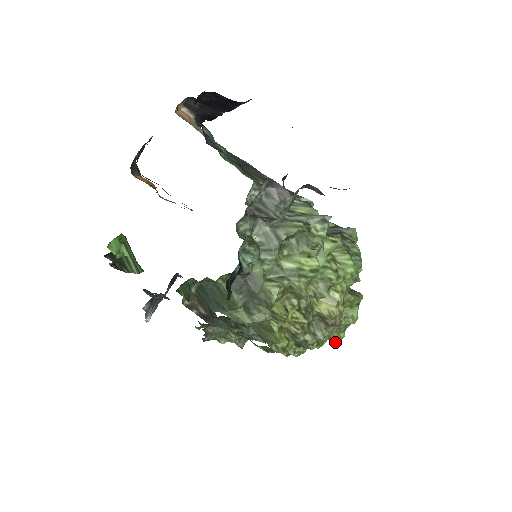
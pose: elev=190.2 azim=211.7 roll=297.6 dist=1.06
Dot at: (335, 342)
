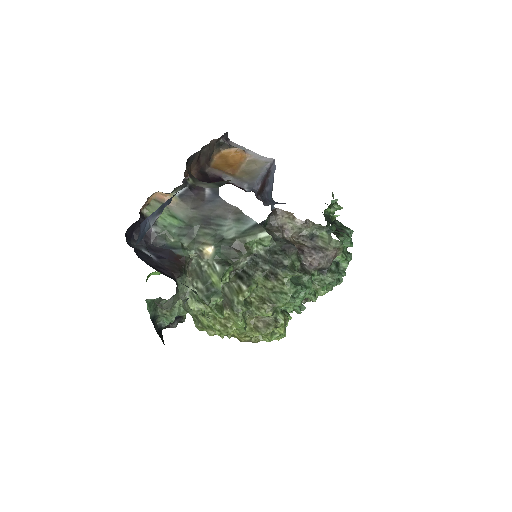
Dot at: (277, 339)
